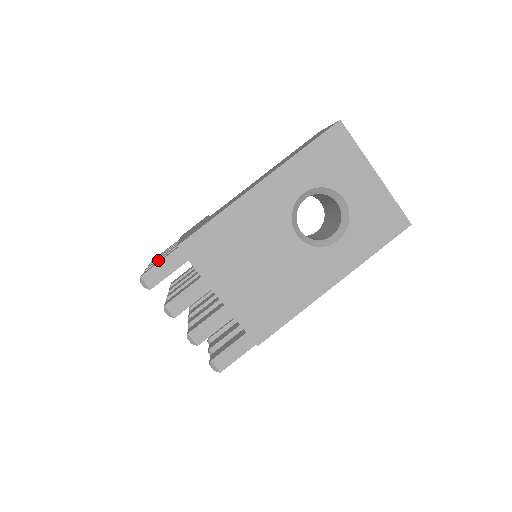
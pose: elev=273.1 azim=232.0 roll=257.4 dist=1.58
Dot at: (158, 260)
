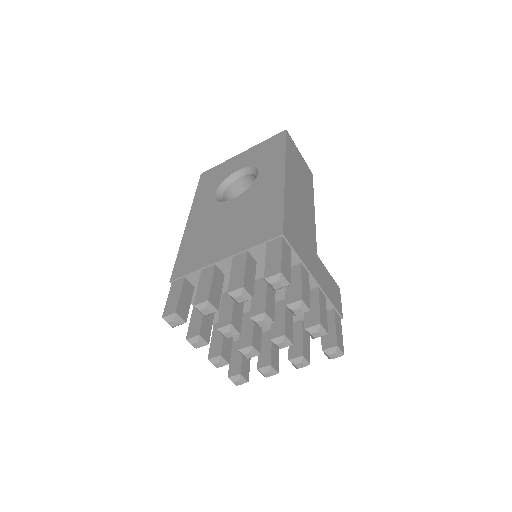
Dot at: (189, 325)
